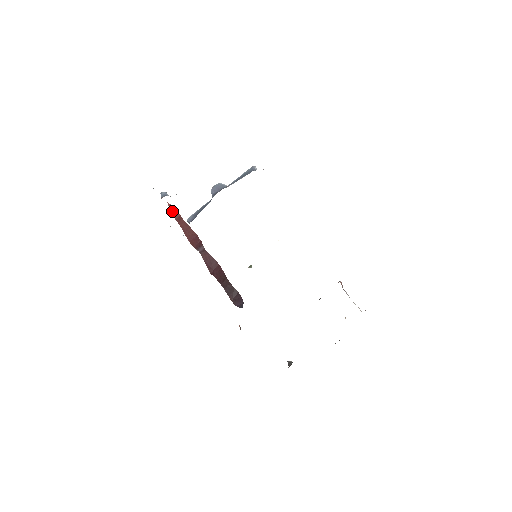
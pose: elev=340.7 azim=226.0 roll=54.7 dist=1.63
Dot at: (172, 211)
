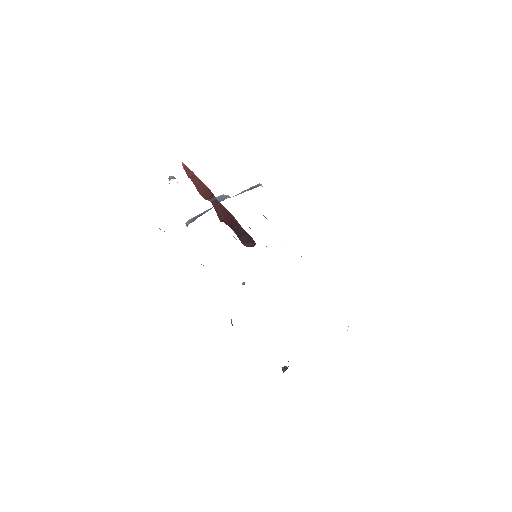
Dot at: (186, 170)
